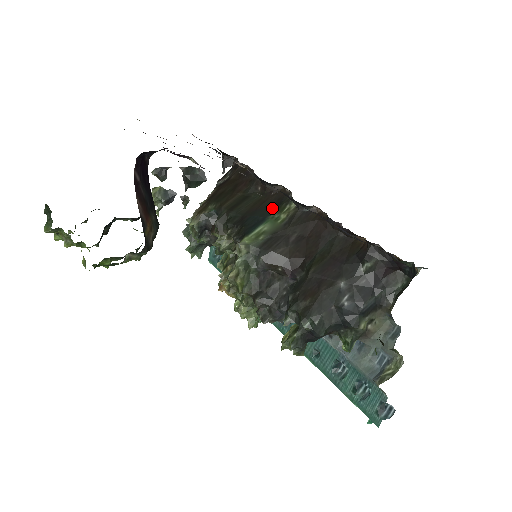
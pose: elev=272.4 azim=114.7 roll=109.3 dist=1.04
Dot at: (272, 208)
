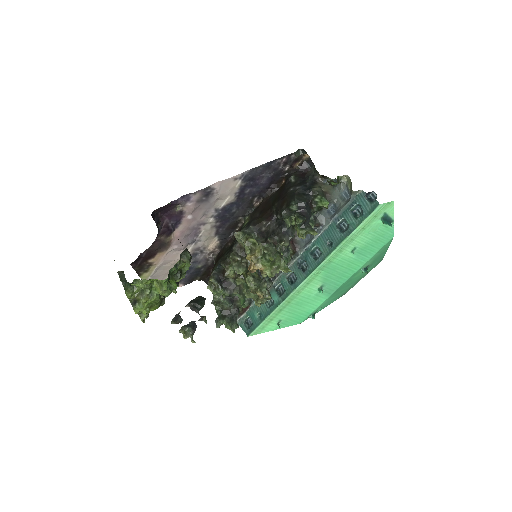
Dot at: occluded
